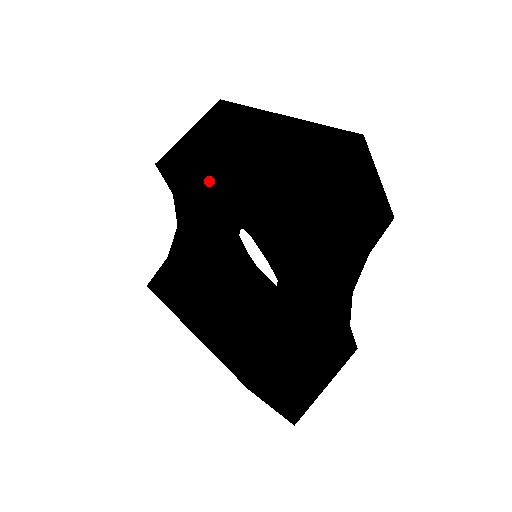
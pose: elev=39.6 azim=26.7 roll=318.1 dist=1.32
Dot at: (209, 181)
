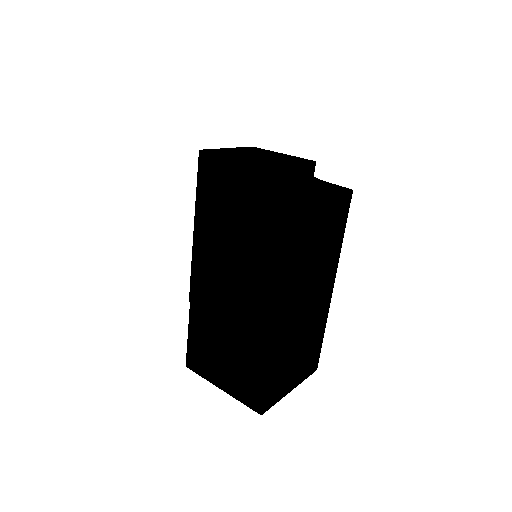
Dot at: (199, 278)
